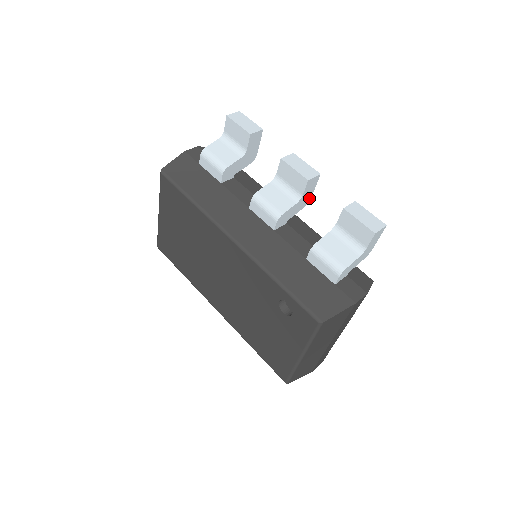
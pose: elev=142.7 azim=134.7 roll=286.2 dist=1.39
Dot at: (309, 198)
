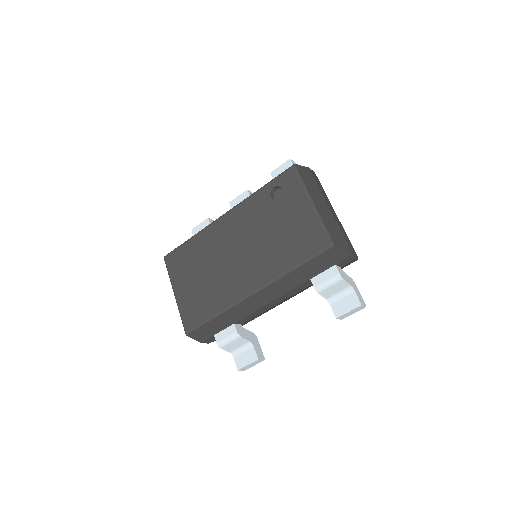
Dot at: occluded
